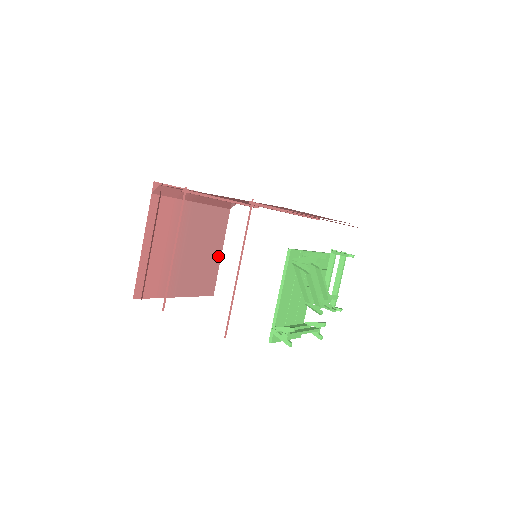
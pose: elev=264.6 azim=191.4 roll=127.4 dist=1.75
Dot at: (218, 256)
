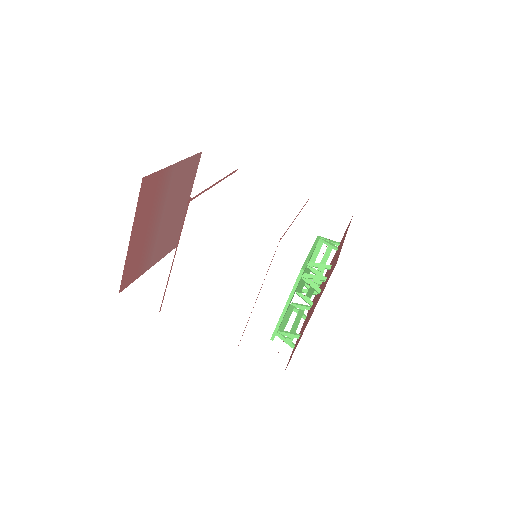
Dot at: (184, 211)
